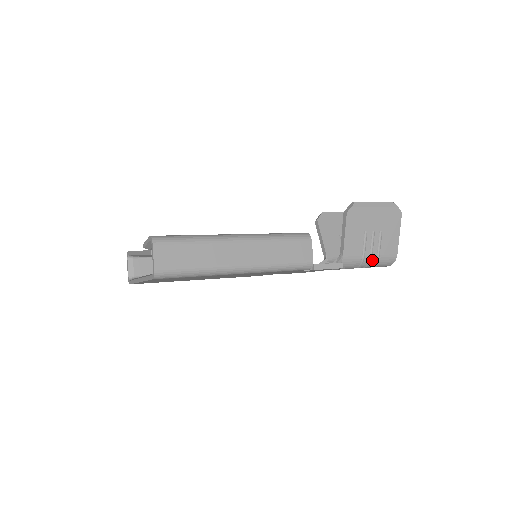
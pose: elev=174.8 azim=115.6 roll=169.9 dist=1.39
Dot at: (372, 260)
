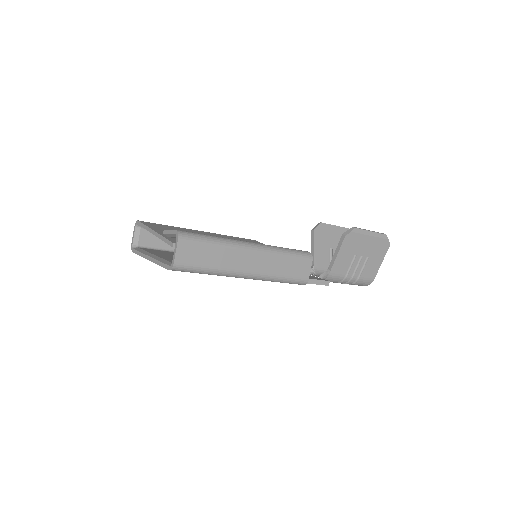
Dot at: (352, 280)
